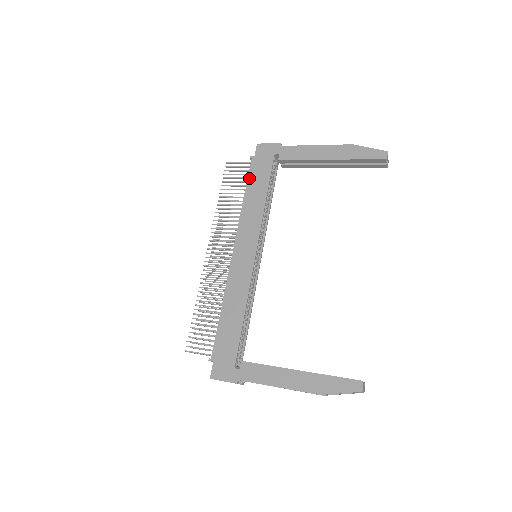
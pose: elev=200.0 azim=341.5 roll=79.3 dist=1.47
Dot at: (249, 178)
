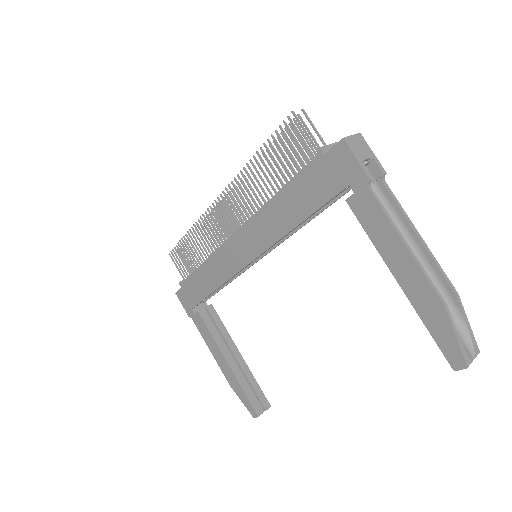
Dot at: (297, 178)
